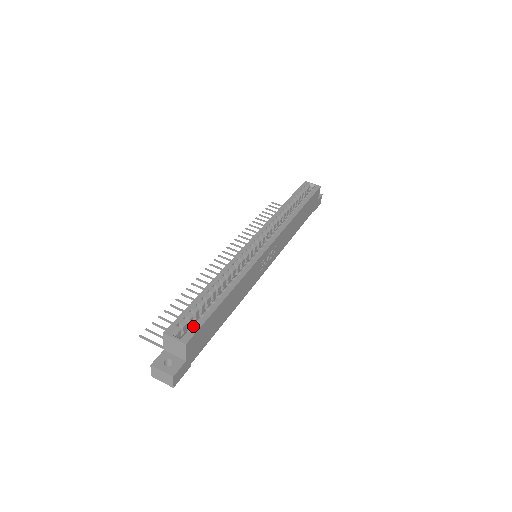
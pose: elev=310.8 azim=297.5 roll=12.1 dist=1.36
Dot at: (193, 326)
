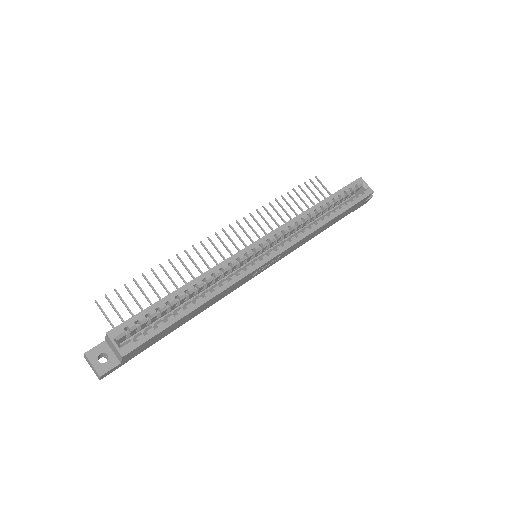
Dot at: (140, 336)
